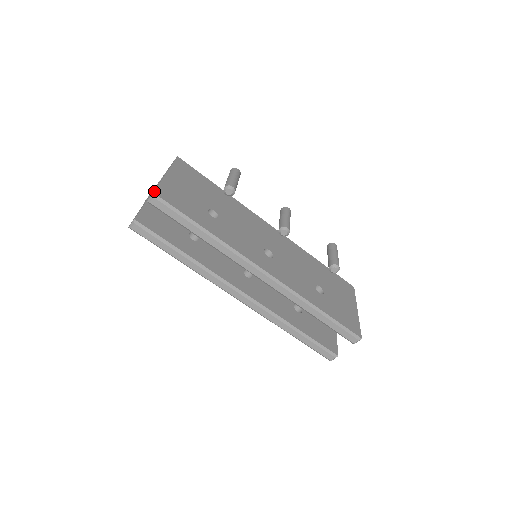
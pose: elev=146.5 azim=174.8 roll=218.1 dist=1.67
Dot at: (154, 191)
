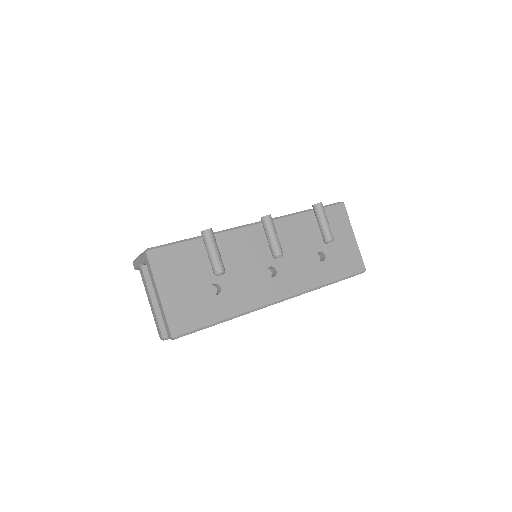
Dot at: (171, 335)
